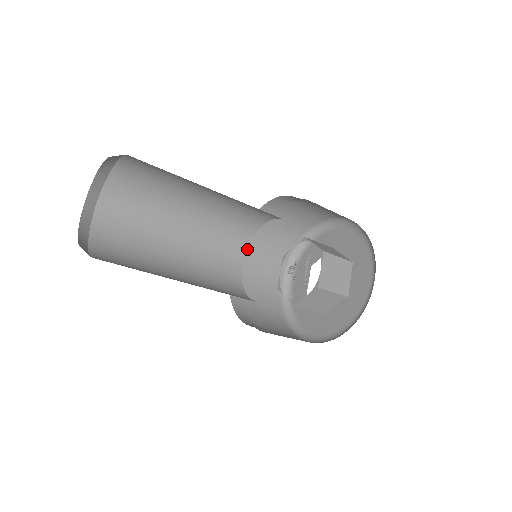
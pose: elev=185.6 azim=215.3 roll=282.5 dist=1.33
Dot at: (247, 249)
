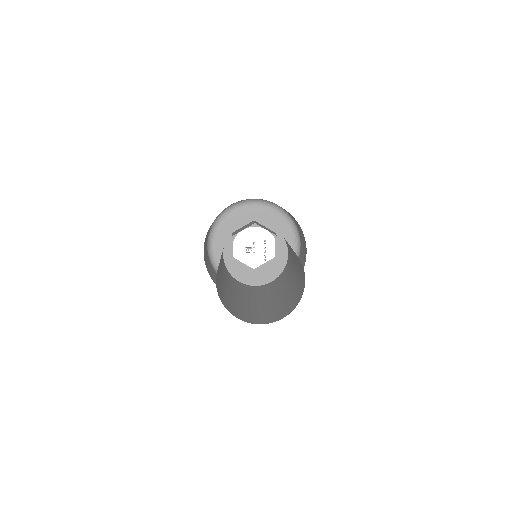
Dot at: occluded
